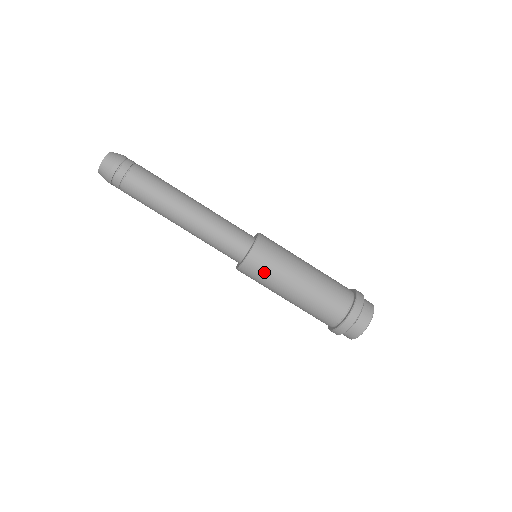
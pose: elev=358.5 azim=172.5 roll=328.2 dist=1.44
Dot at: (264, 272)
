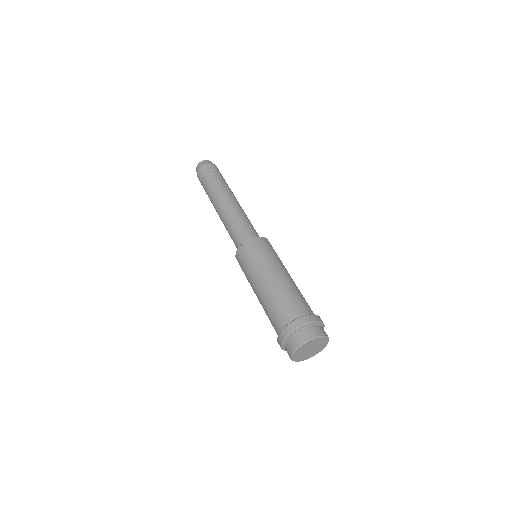
Dot at: (250, 258)
